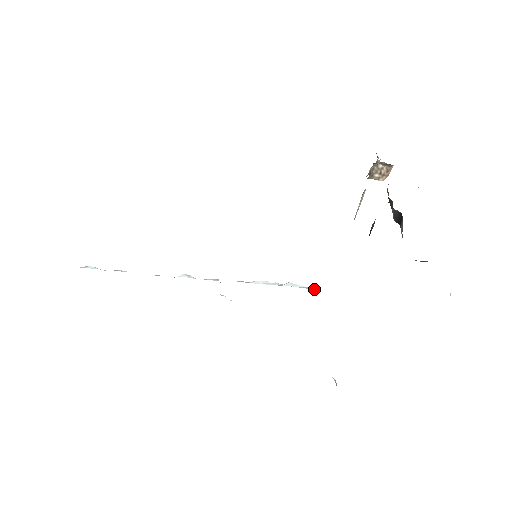
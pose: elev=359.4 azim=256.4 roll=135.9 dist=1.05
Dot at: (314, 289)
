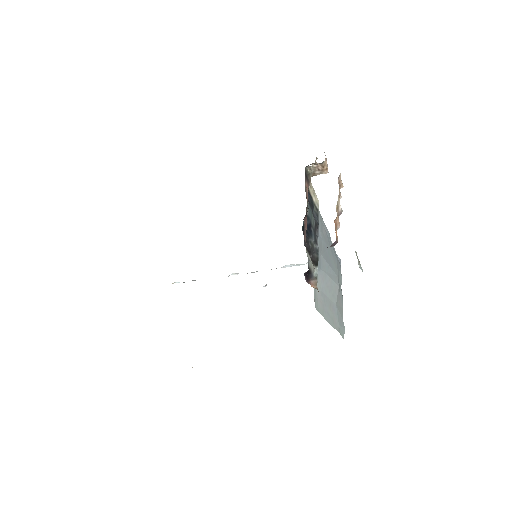
Dot at: occluded
